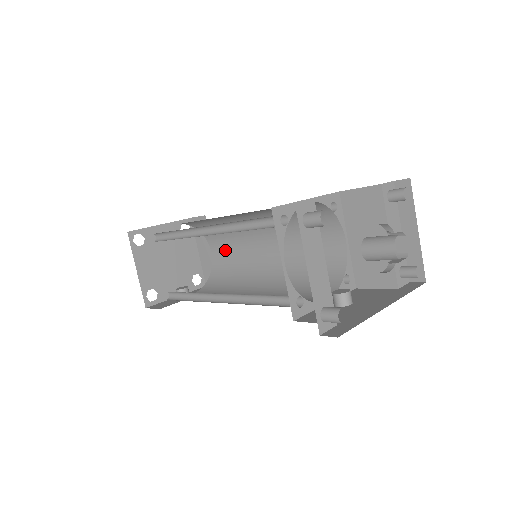
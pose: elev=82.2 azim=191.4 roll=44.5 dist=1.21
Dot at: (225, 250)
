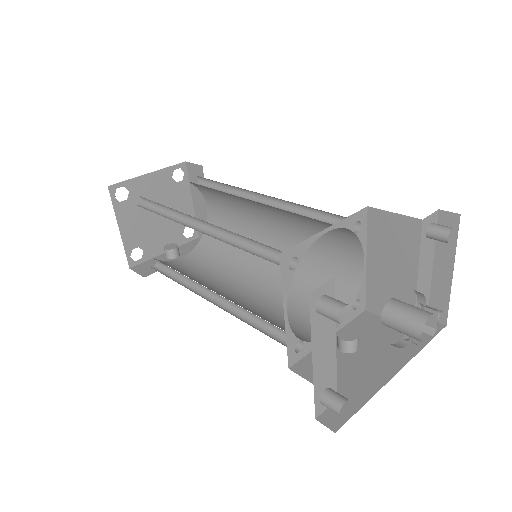
Dot at: (222, 213)
